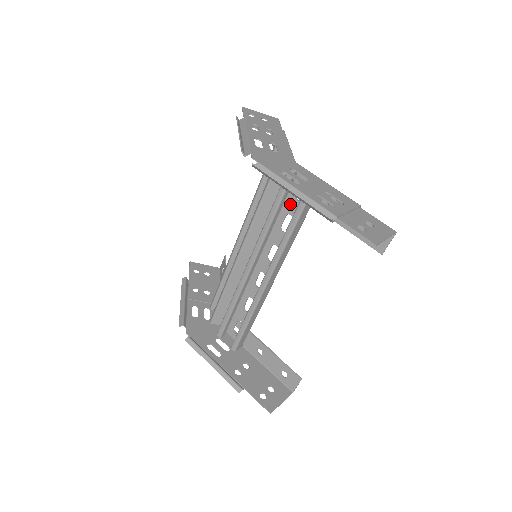
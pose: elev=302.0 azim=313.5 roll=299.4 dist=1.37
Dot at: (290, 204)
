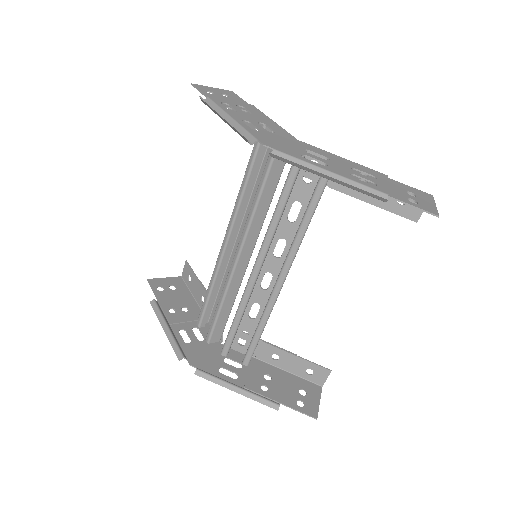
Dot at: (297, 189)
